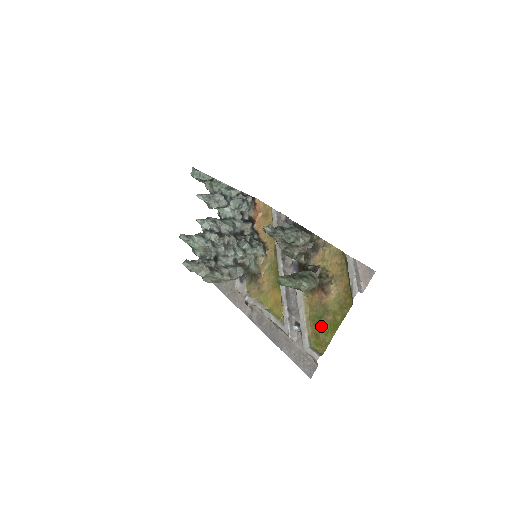
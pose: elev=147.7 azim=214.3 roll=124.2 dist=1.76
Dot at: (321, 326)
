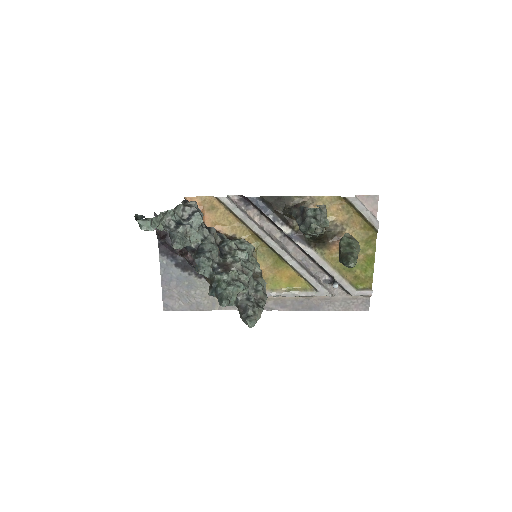
Dot at: (356, 268)
